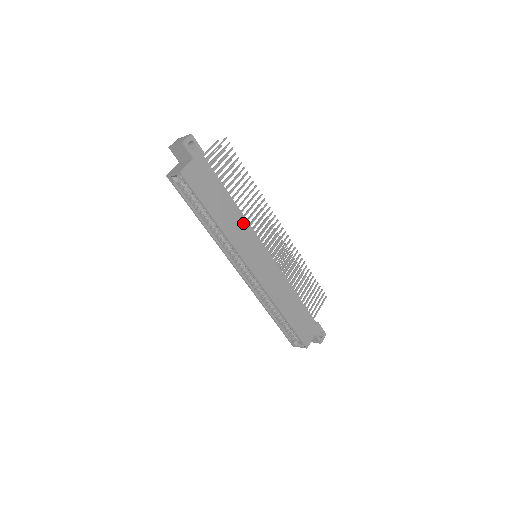
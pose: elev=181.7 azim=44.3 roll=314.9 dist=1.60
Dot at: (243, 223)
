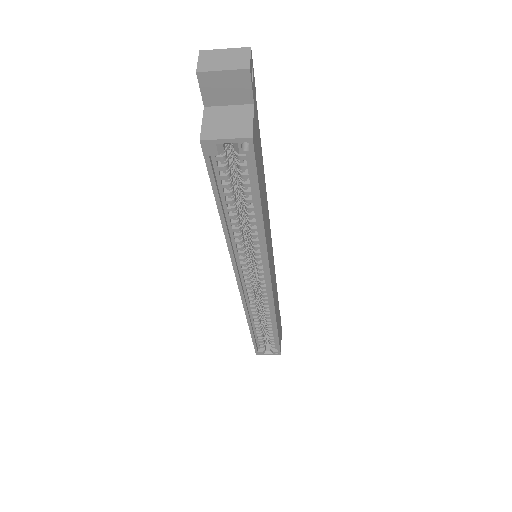
Dot at: (267, 213)
